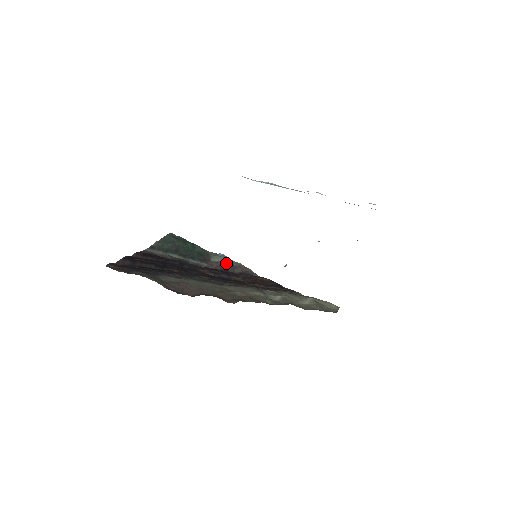
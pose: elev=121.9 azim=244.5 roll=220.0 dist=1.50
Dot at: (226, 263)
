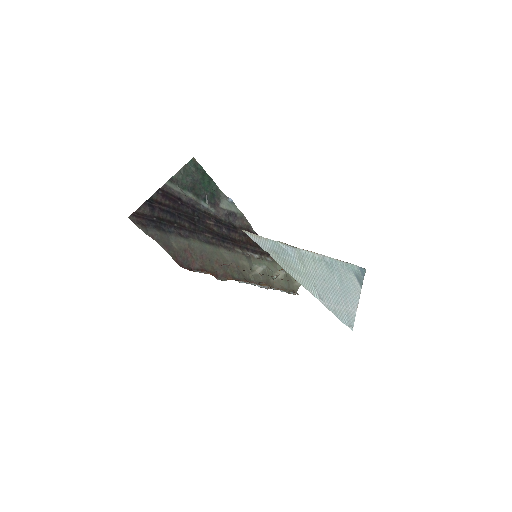
Dot at: (232, 212)
